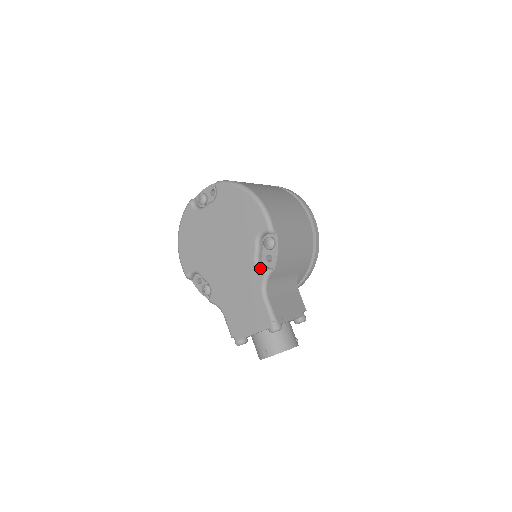
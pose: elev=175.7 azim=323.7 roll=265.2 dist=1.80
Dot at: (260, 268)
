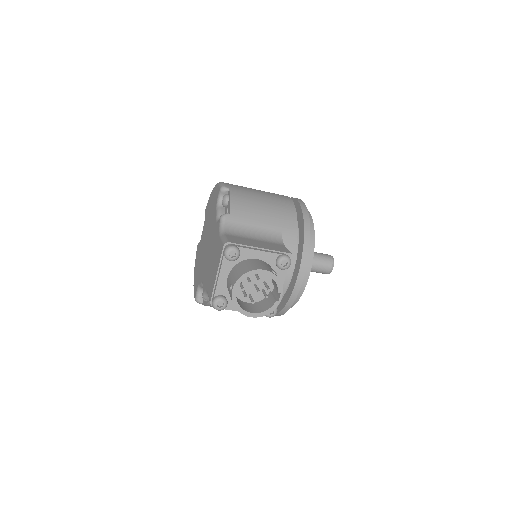
Dot at: occluded
